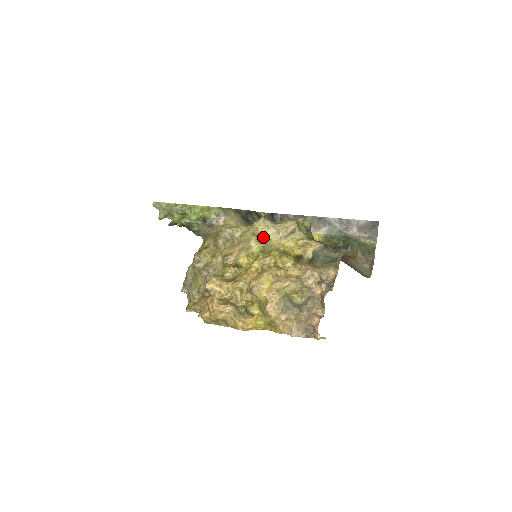
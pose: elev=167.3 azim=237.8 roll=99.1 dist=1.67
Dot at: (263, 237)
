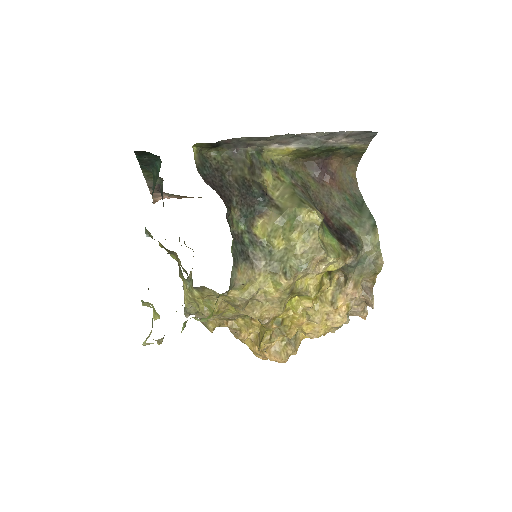
Dot at: (294, 286)
